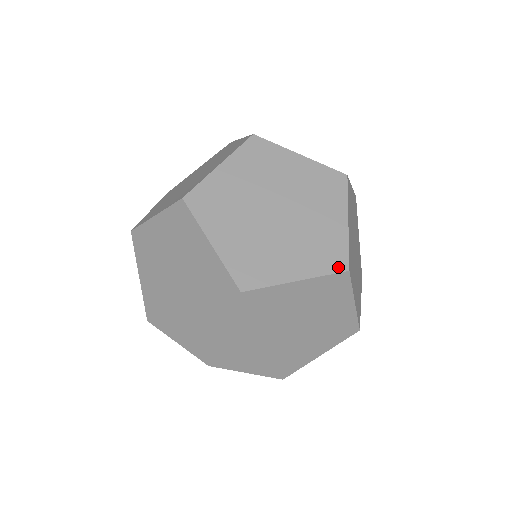
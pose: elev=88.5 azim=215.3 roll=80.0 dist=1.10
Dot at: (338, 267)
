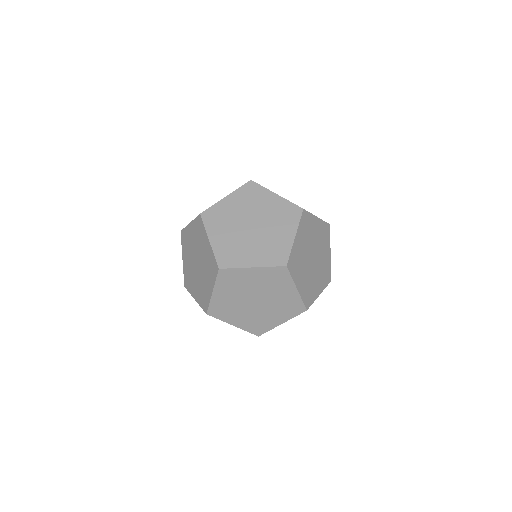
Dot at: (307, 304)
